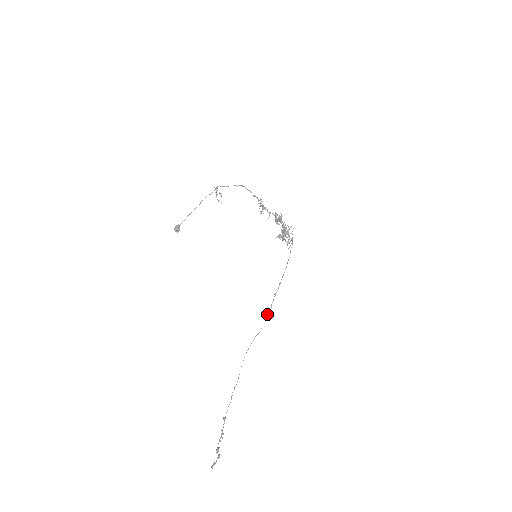
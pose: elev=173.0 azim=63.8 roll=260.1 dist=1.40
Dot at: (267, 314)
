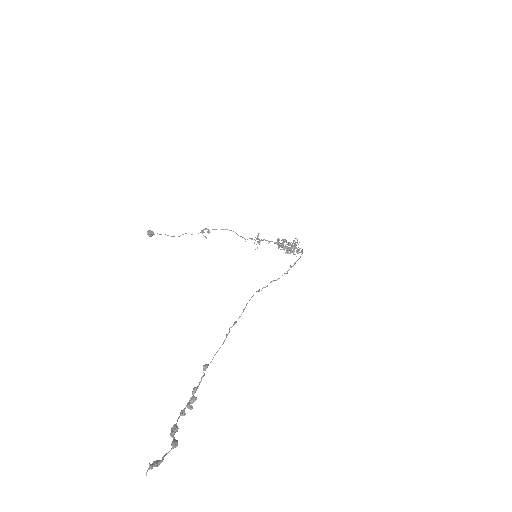
Dot at: occluded
